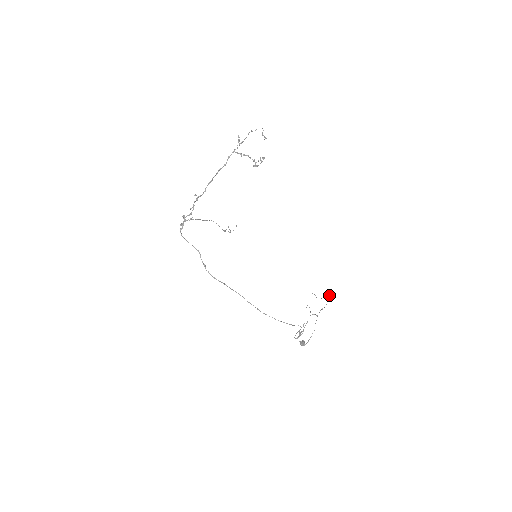
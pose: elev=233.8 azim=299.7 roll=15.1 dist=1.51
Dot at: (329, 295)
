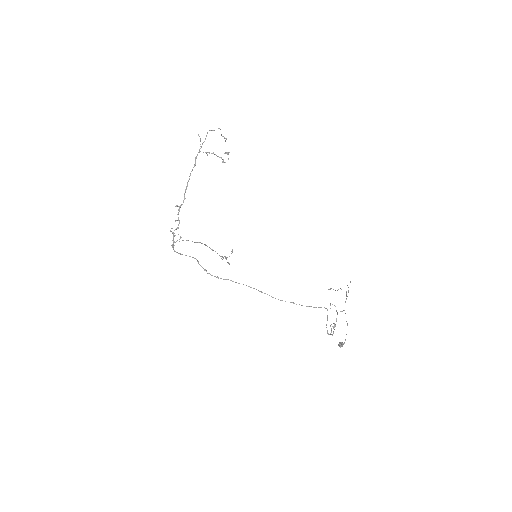
Dot at: occluded
